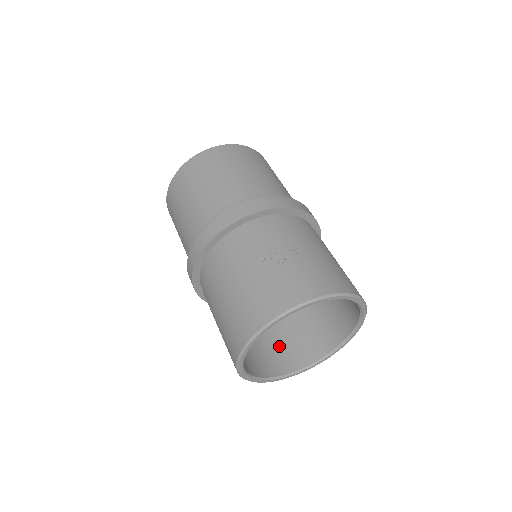
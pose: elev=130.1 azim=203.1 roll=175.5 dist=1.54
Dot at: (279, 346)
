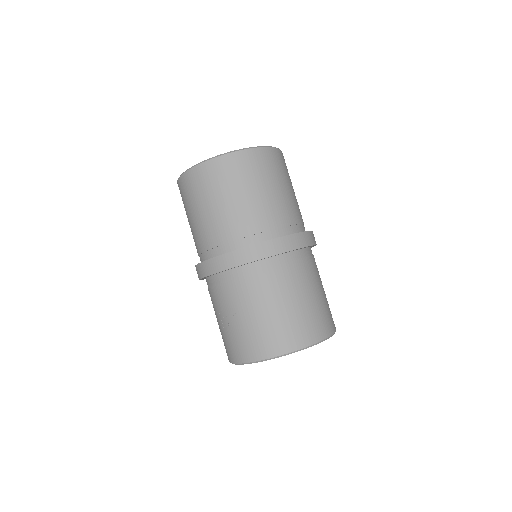
Dot at: occluded
